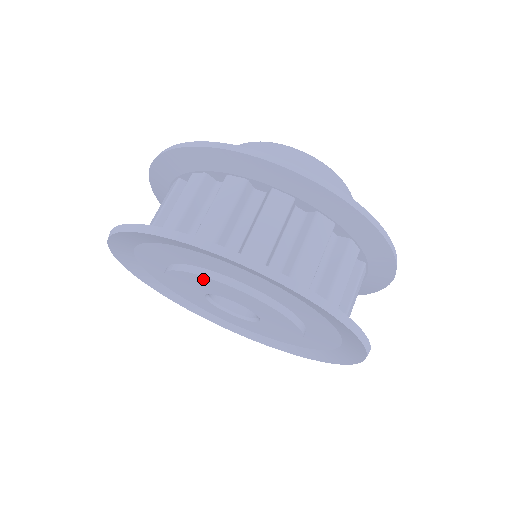
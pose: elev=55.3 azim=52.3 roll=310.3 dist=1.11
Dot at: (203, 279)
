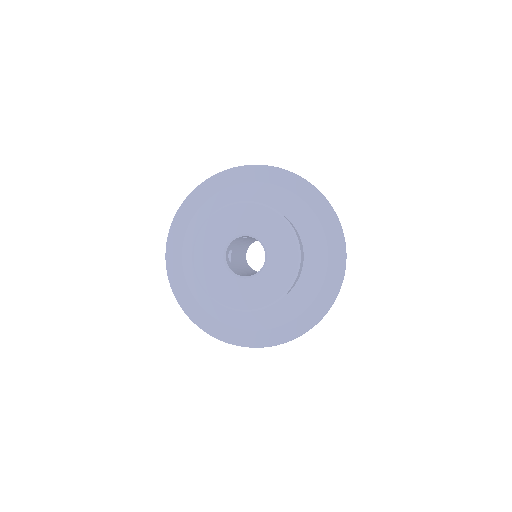
Dot at: occluded
